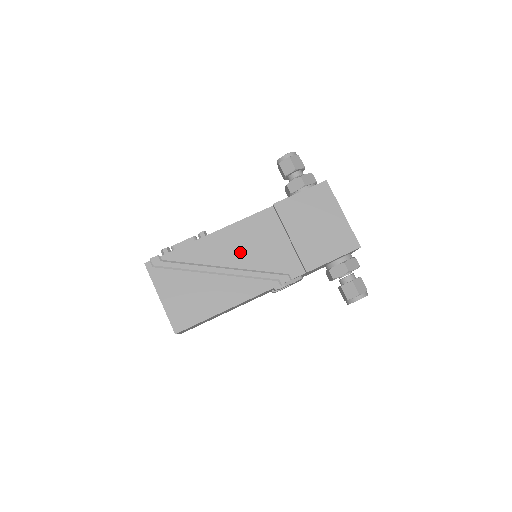
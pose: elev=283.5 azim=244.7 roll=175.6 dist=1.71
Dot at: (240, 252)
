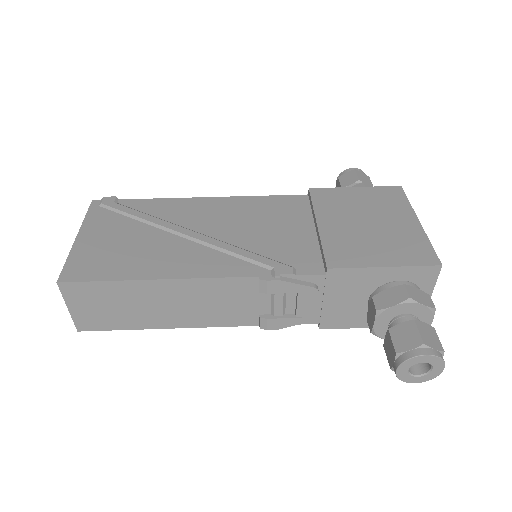
Dot at: (231, 224)
